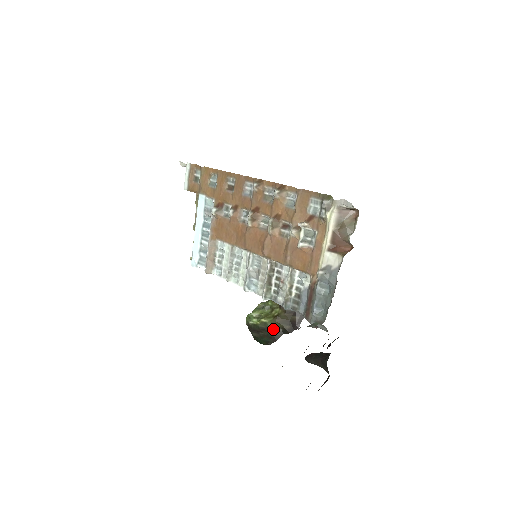
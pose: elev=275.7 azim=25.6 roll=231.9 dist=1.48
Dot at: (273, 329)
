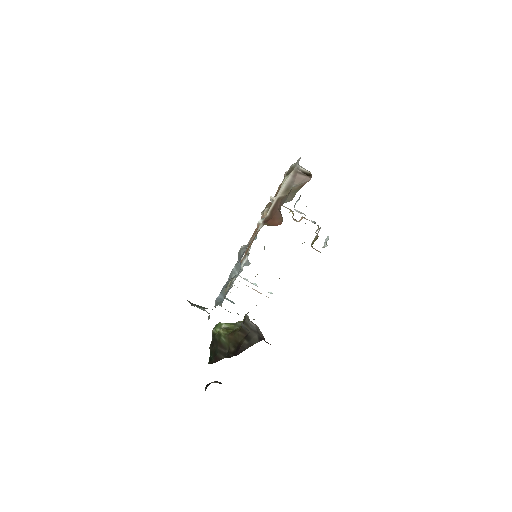
Dot at: (222, 346)
